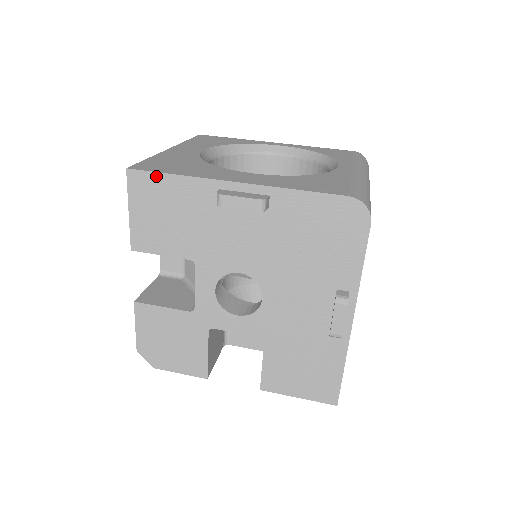
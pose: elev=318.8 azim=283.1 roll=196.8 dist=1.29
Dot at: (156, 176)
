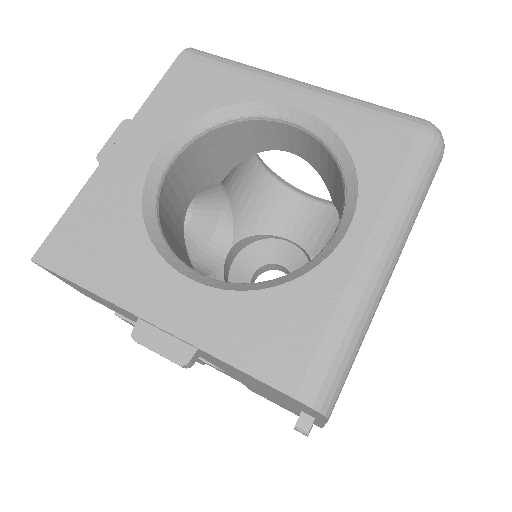
Dot at: (65, 279)
